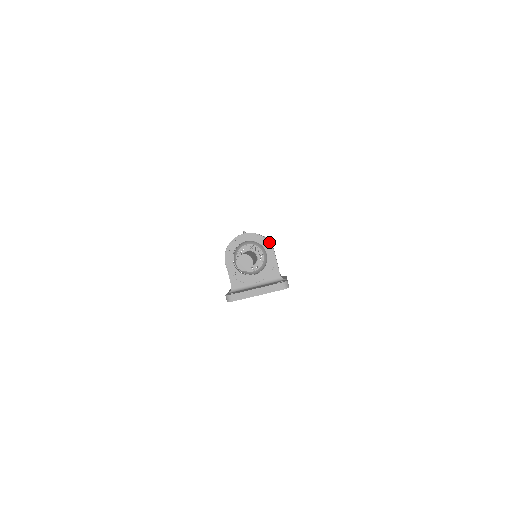
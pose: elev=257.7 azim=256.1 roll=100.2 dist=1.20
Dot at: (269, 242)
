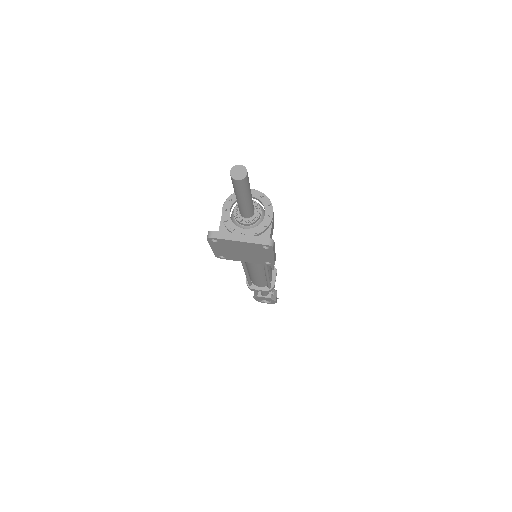
Dot at: occluded
